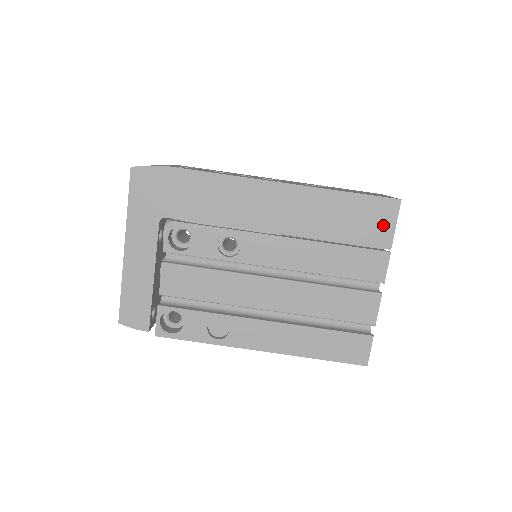
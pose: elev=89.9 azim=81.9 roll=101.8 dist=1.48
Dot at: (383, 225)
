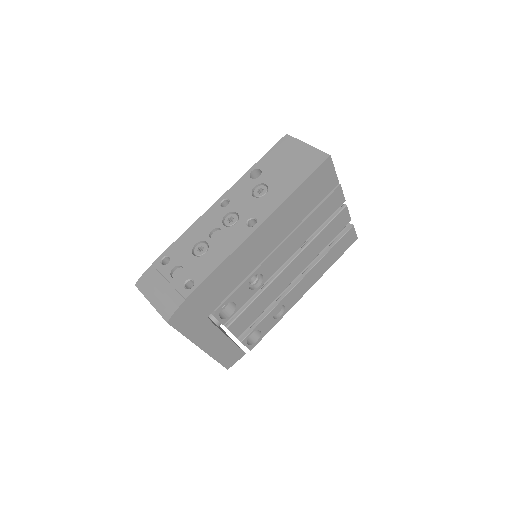
Dot at: (328, 178)
